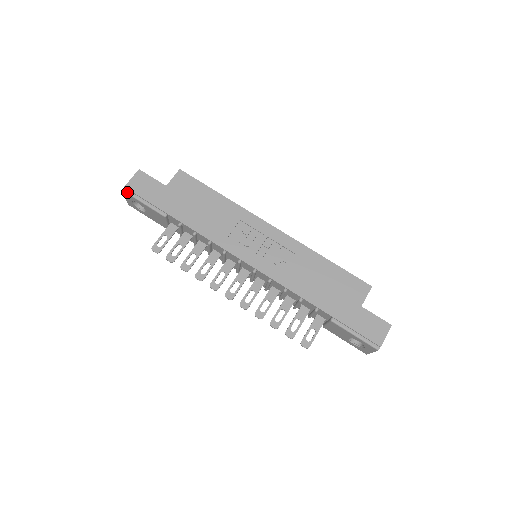
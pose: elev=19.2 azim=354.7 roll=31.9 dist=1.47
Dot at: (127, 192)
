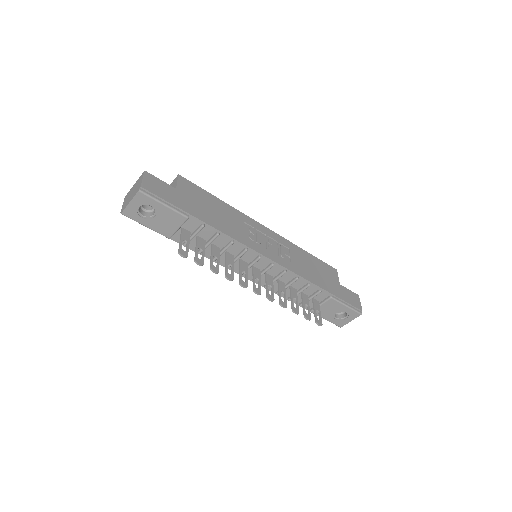
Dot at: (144, 192)
